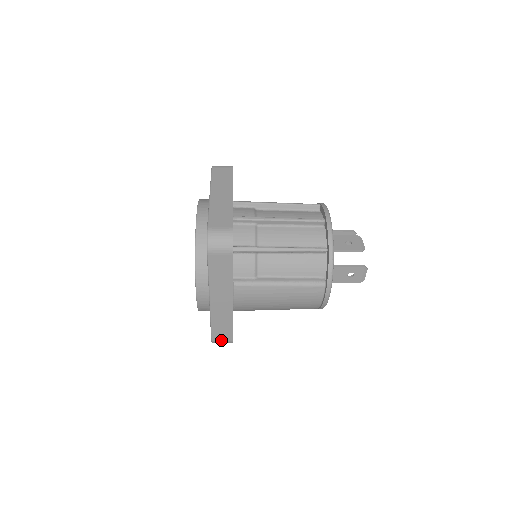
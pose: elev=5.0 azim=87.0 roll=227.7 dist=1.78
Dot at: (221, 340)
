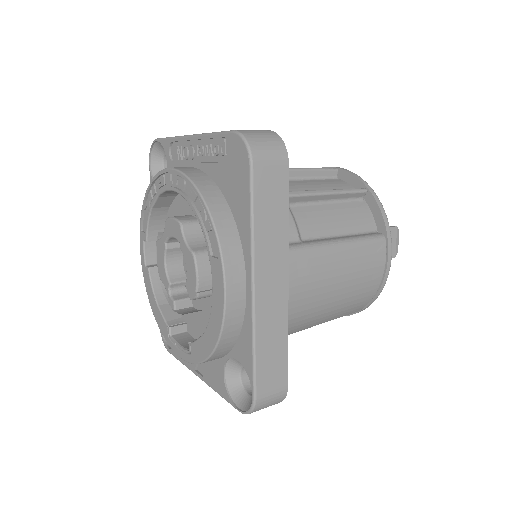
Dot at: (270, 393)
